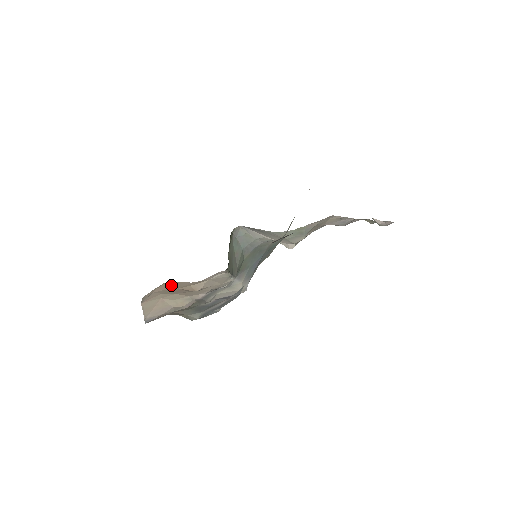
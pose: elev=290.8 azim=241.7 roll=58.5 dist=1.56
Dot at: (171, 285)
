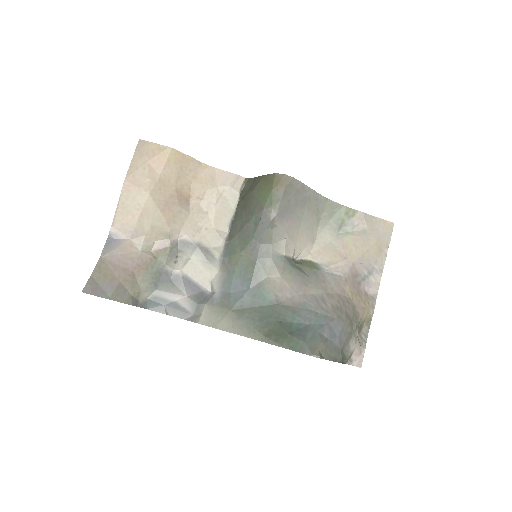
Dot at: (173, 166)
